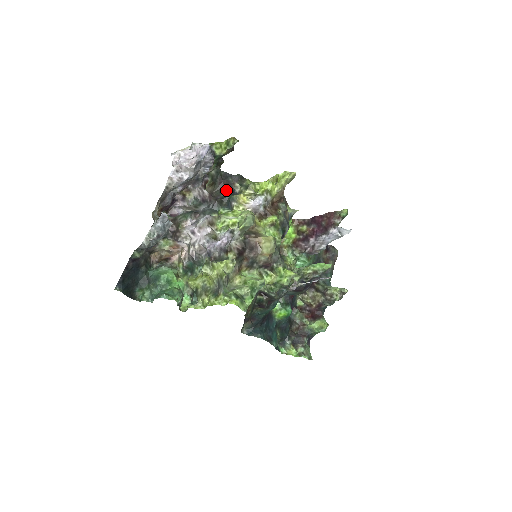
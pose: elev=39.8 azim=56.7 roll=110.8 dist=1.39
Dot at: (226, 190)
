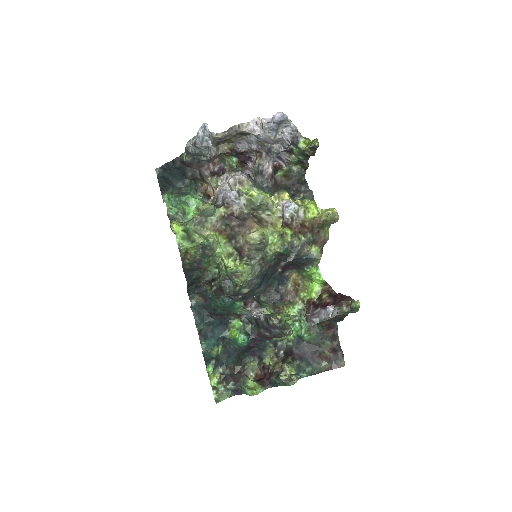
Dot at: (291, 190)
